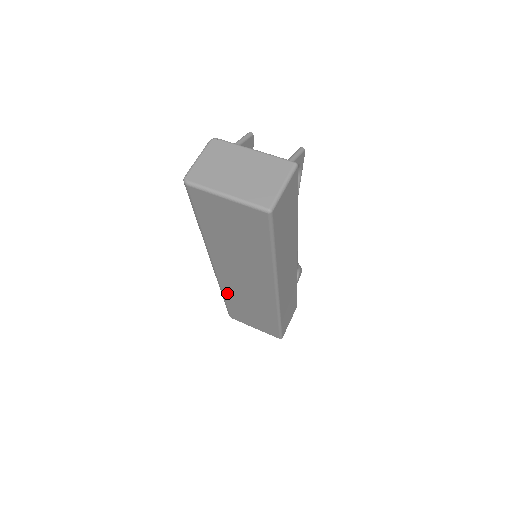
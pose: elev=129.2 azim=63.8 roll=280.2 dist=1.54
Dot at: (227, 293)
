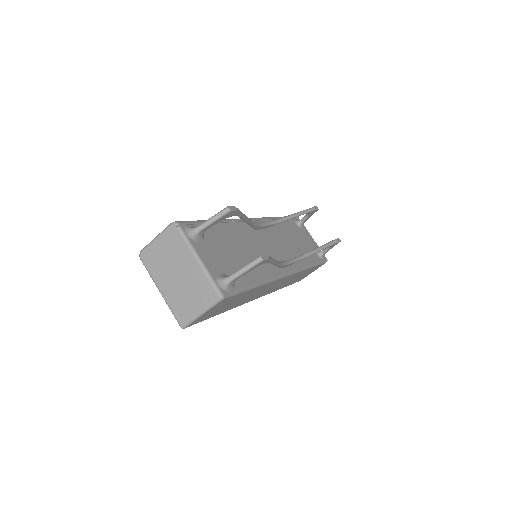
Dot at: occluded
